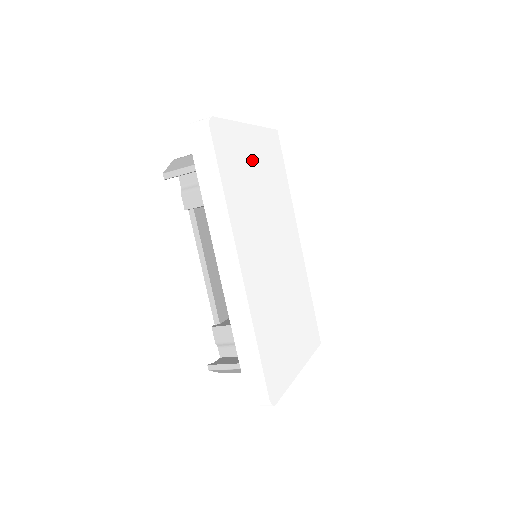
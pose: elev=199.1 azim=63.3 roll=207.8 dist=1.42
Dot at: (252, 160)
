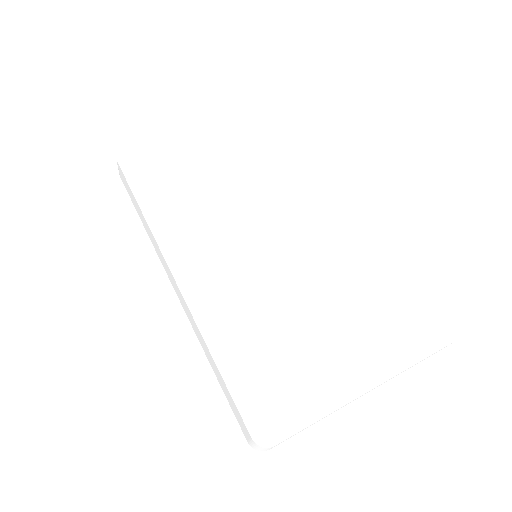
Dot at: (212, 157)
